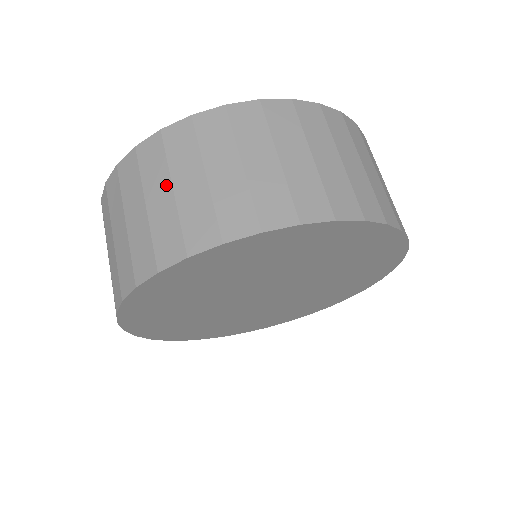
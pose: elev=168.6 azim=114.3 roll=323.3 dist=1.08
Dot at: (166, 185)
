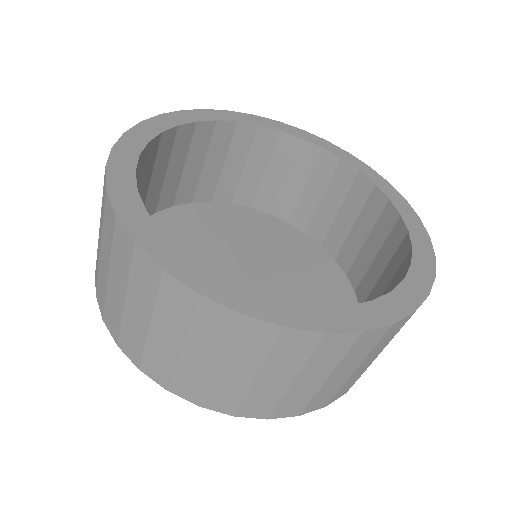
Dot at: (325, 375)
